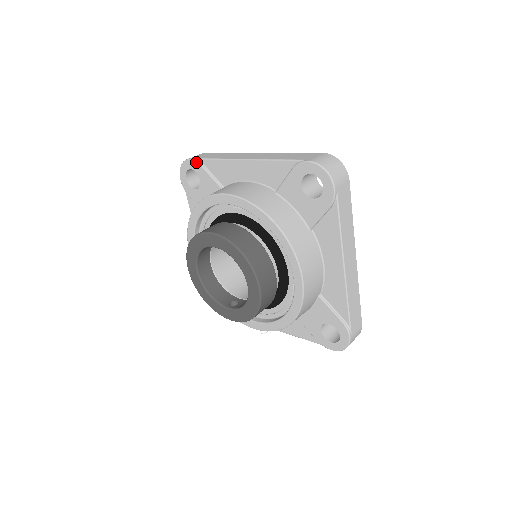
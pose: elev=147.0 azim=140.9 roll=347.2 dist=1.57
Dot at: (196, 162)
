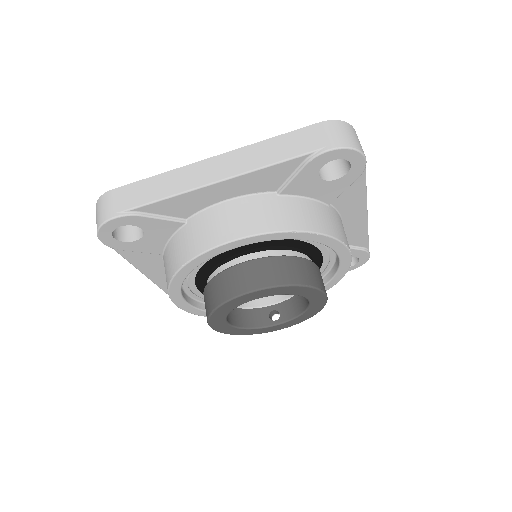
Dot at: (130, 216)
